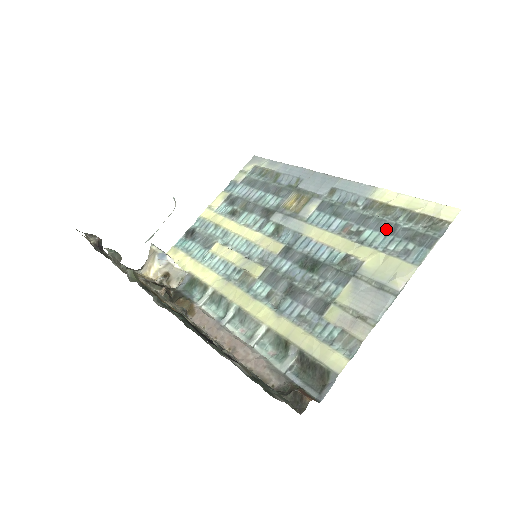
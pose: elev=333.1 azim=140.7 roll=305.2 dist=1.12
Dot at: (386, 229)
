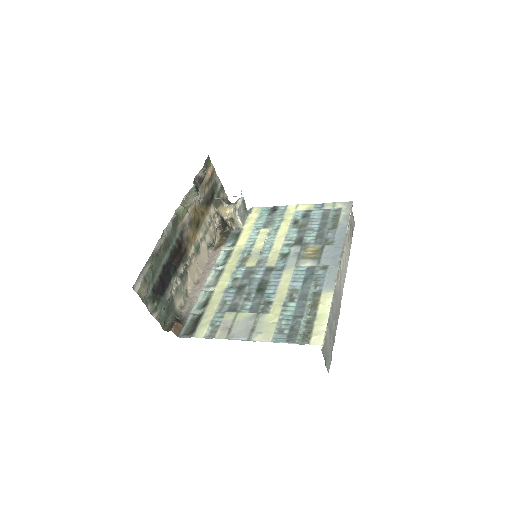
Dot at: (297, 313)
